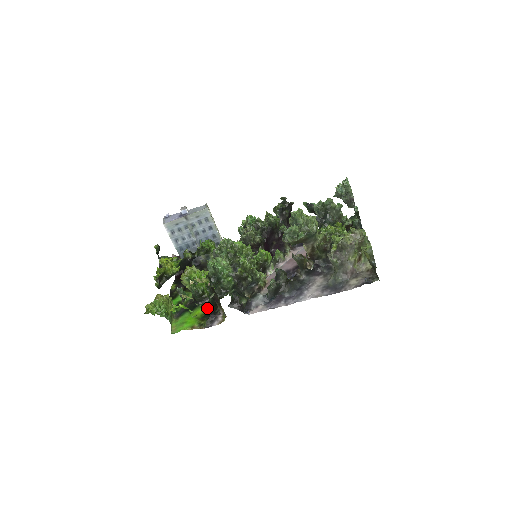
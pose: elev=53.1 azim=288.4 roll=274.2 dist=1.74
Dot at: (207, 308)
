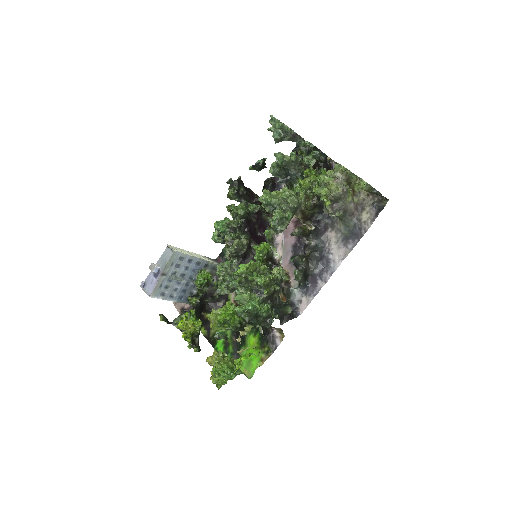
Dot at: (256, 332)
